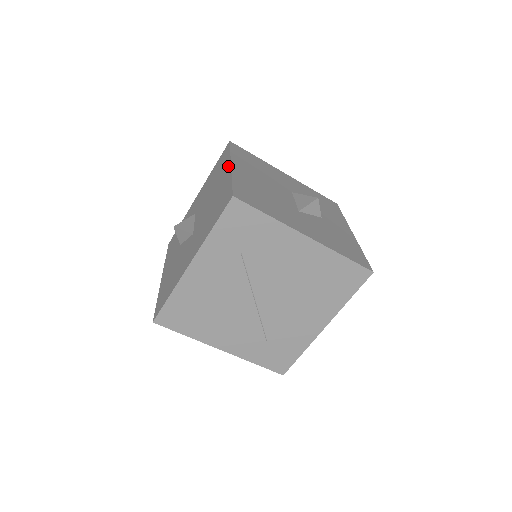
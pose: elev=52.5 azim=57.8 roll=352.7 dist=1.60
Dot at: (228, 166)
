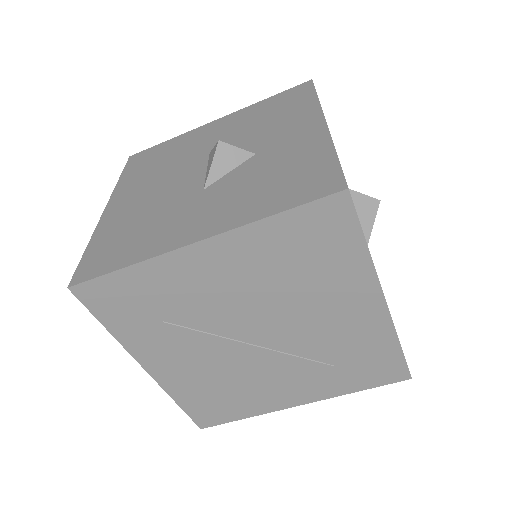
Dot at: occluded
